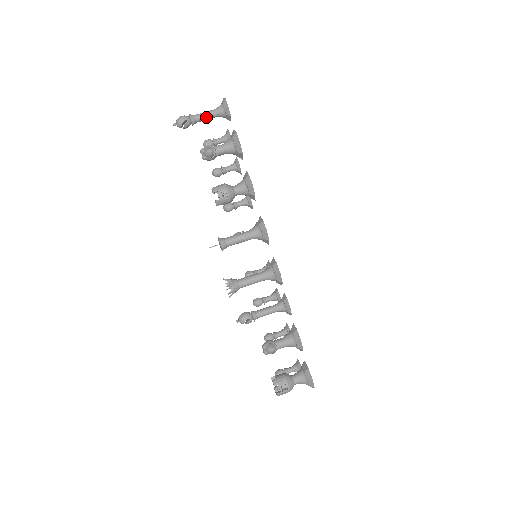
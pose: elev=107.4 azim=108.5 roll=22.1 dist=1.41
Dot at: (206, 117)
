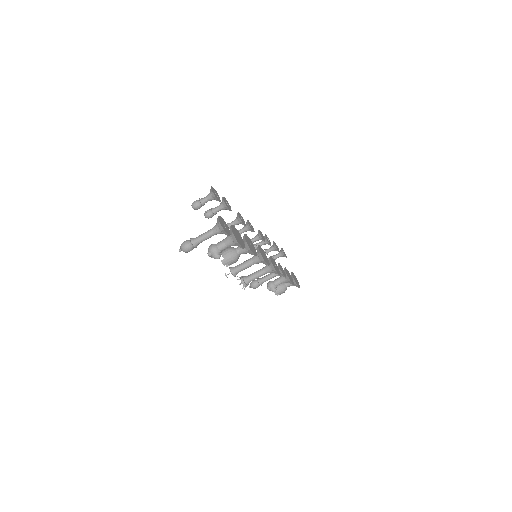
Dot at: occluded
